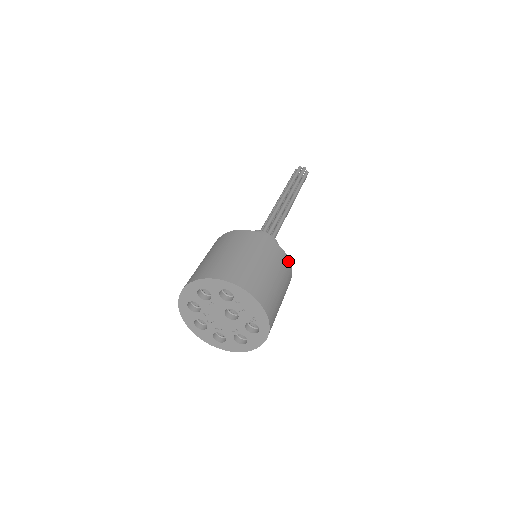
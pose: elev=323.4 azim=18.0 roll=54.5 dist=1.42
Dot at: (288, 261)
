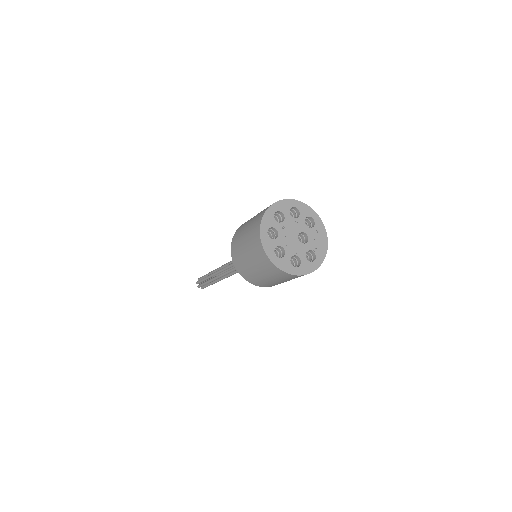
Dot at: occluded
